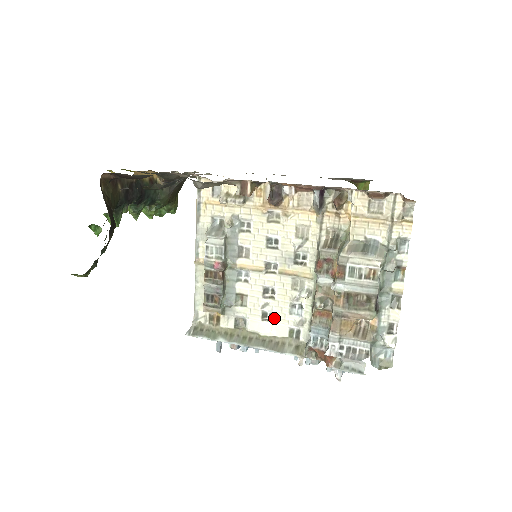
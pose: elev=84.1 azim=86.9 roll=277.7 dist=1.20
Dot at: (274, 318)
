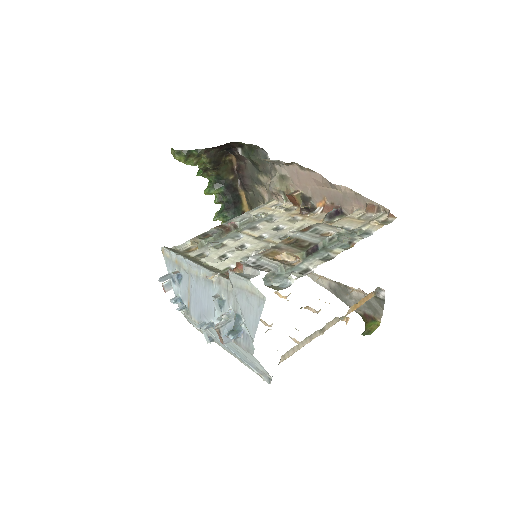
Dot at: (227, 259)
